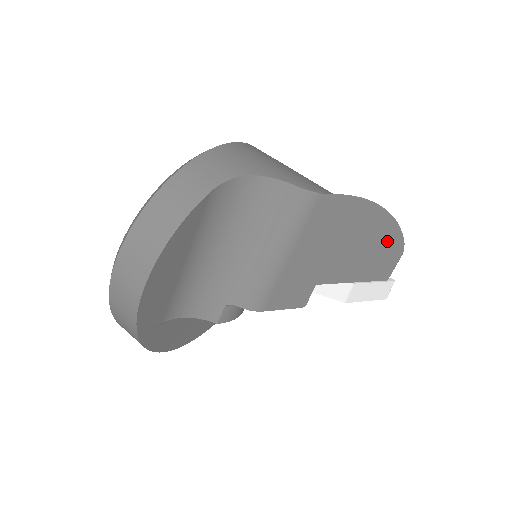
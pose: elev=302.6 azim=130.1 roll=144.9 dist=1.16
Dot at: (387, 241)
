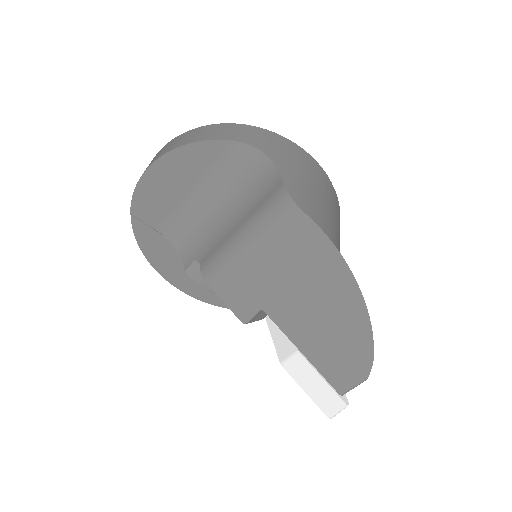
Dot at: (352, 336)
